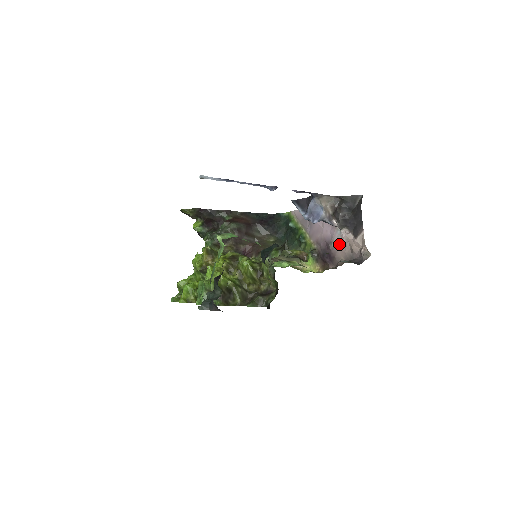
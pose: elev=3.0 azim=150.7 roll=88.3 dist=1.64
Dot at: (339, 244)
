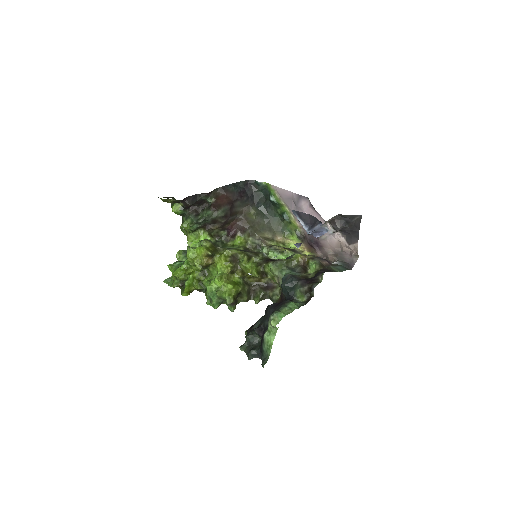
Dot at: (330, 240)
